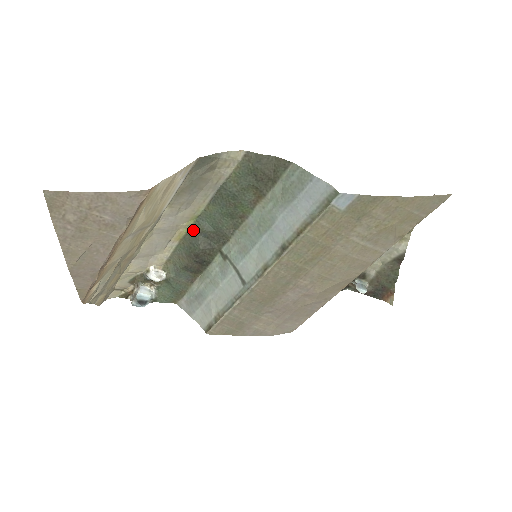
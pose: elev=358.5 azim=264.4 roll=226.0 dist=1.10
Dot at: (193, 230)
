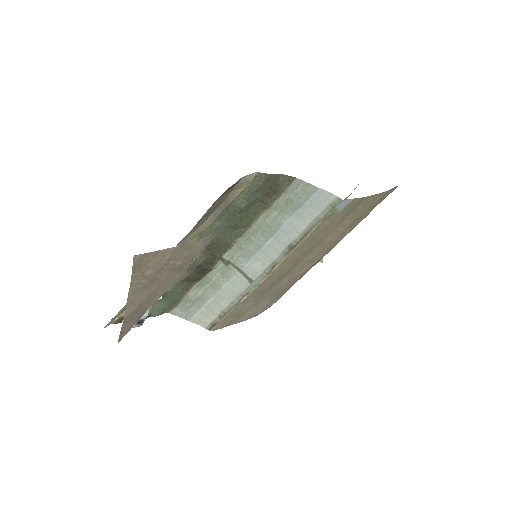
Dot at: occluded
